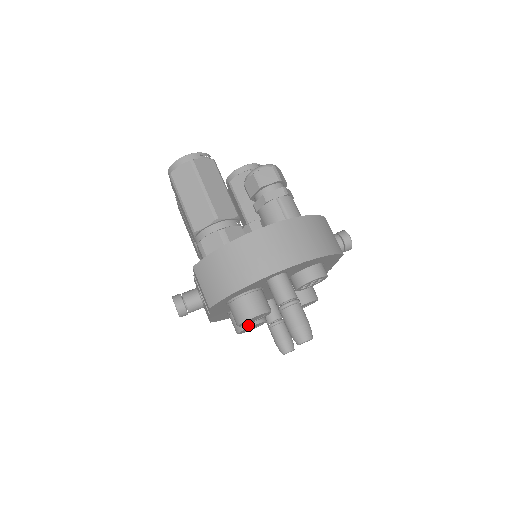
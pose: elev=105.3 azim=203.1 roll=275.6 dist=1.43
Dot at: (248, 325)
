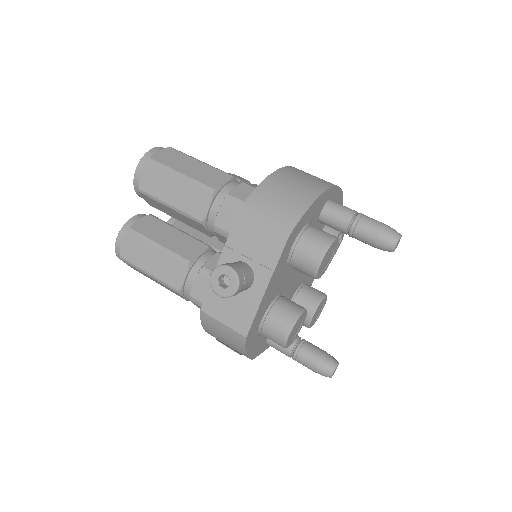
Dot at: (300, 310)
